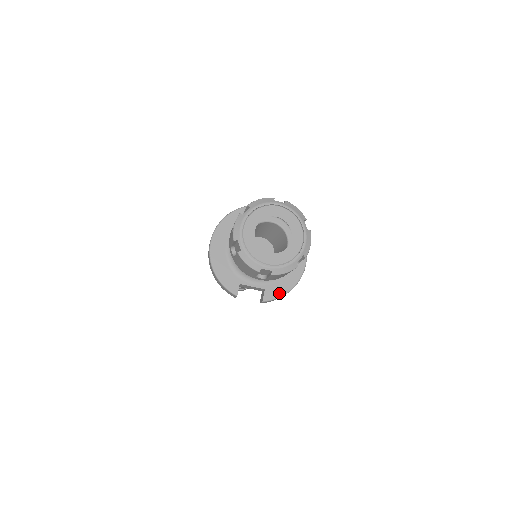
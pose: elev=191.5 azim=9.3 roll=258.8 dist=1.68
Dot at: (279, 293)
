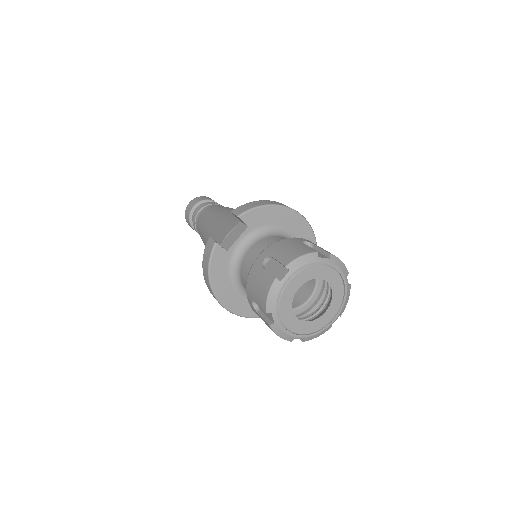
Dot at: occluded
